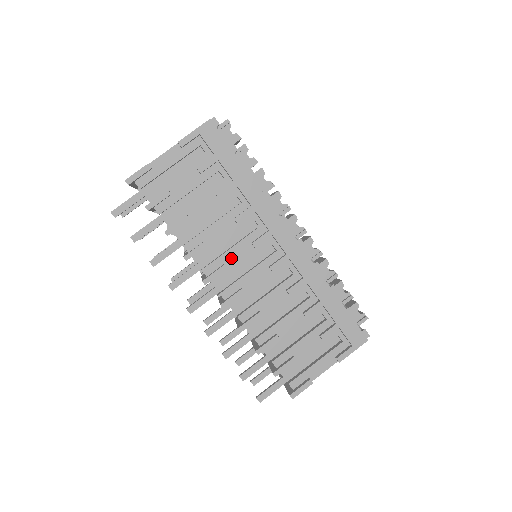
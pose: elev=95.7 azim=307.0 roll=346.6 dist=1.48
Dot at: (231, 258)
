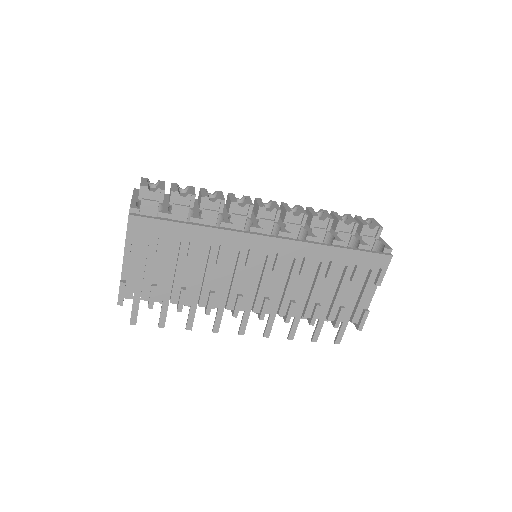
Dot at: (239, 286)
